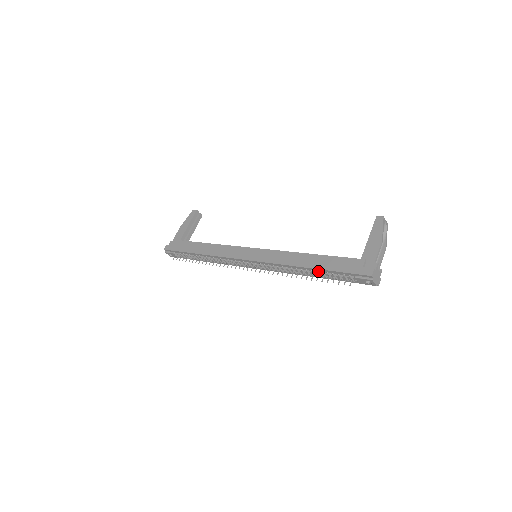
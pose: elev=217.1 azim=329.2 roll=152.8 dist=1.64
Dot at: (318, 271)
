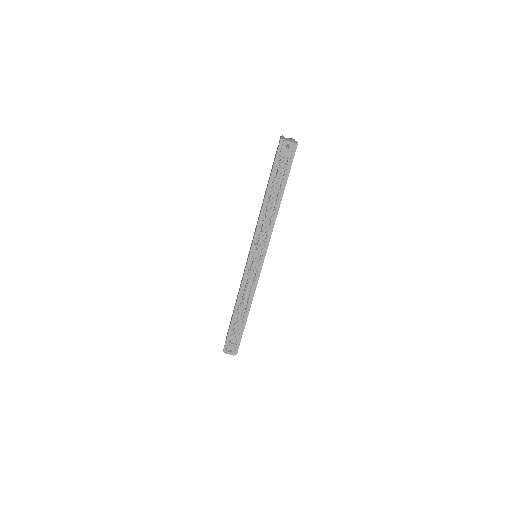
Dot at: (270, 191)
